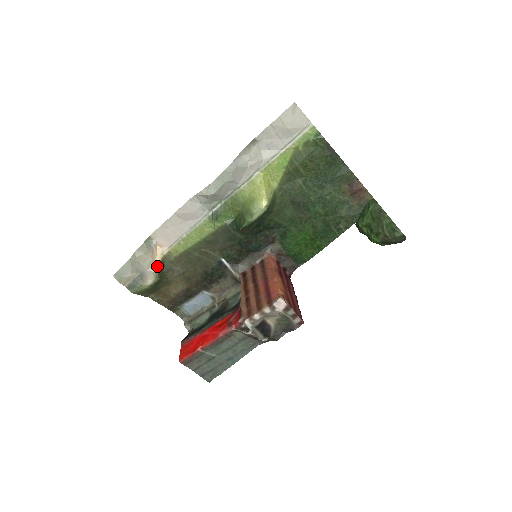
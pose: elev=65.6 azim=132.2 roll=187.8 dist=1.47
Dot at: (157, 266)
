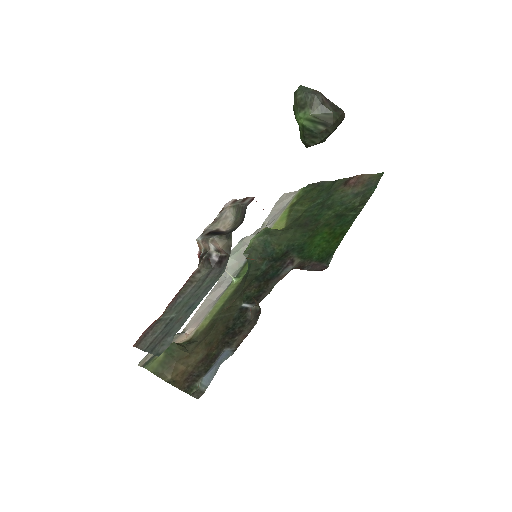
Dot at: occluded
